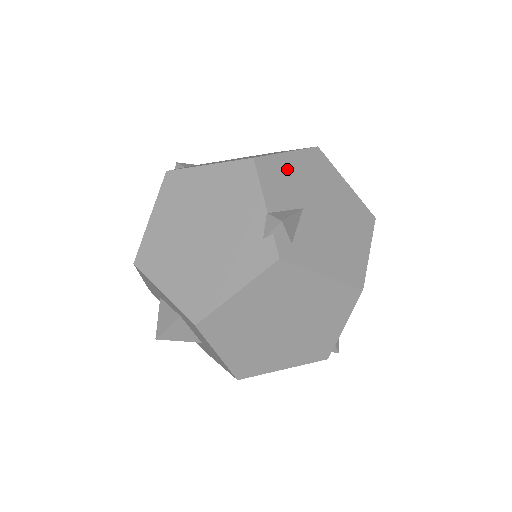
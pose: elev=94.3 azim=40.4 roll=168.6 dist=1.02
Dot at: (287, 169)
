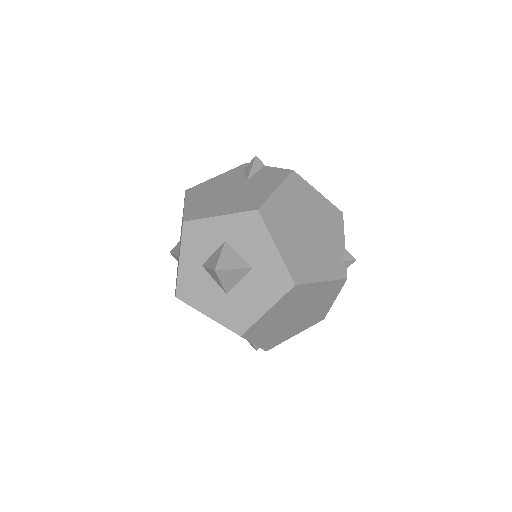
Dot at: occluded
